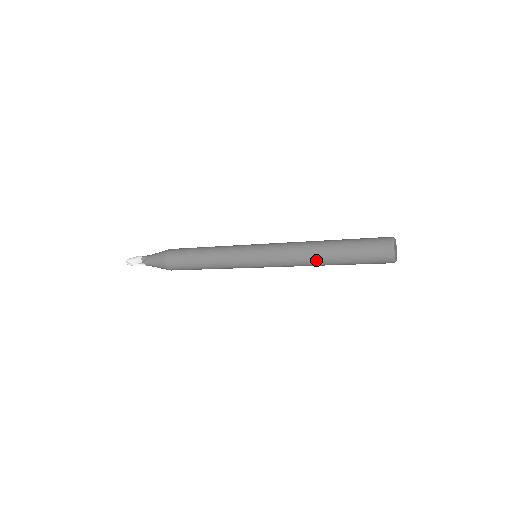
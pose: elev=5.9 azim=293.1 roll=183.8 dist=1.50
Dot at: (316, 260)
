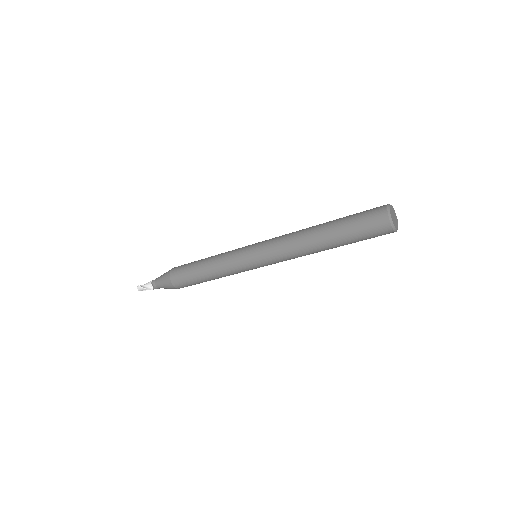
Dot at: (310, 234)
